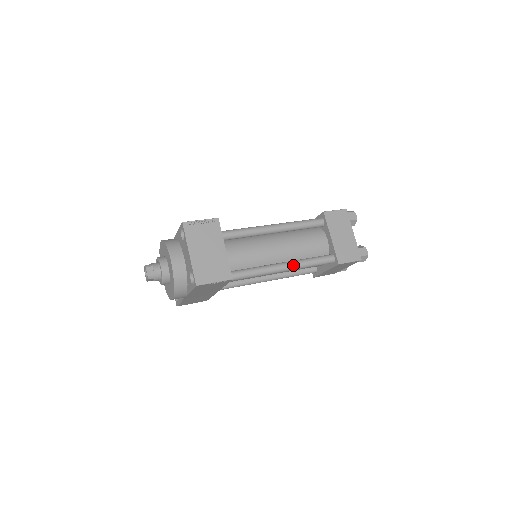
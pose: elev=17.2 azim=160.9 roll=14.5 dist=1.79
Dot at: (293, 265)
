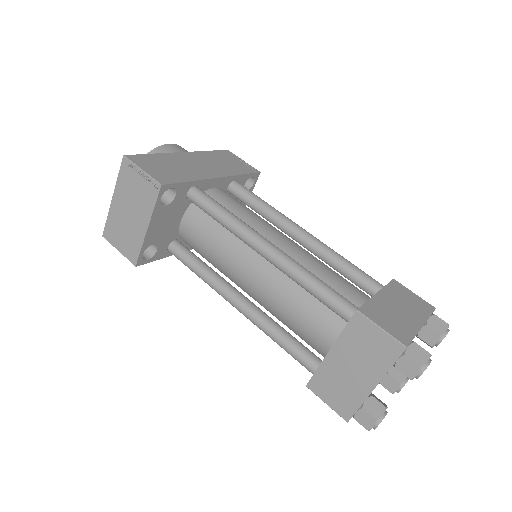
Dot at: (251, 318)
